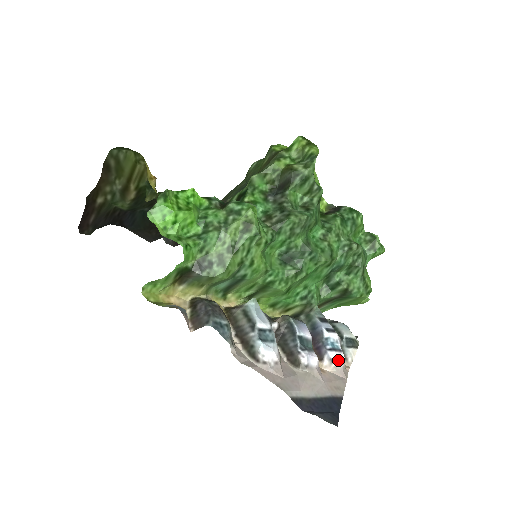
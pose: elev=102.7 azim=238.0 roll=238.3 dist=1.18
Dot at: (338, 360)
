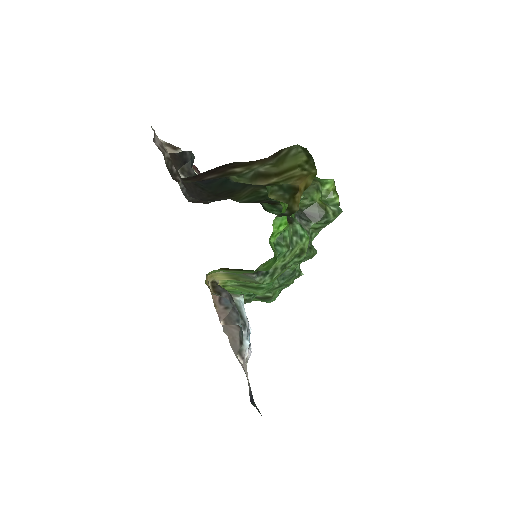
Dot at: occluded
